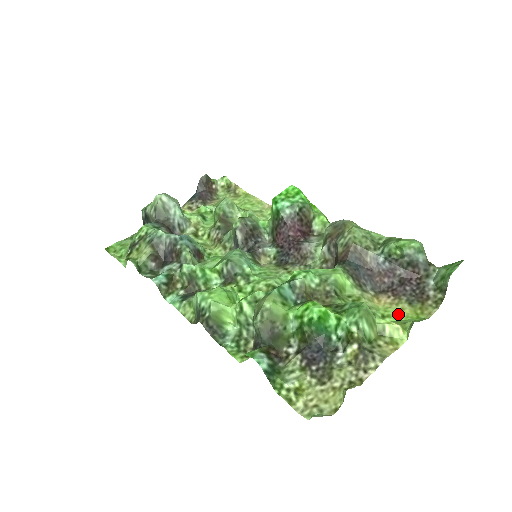
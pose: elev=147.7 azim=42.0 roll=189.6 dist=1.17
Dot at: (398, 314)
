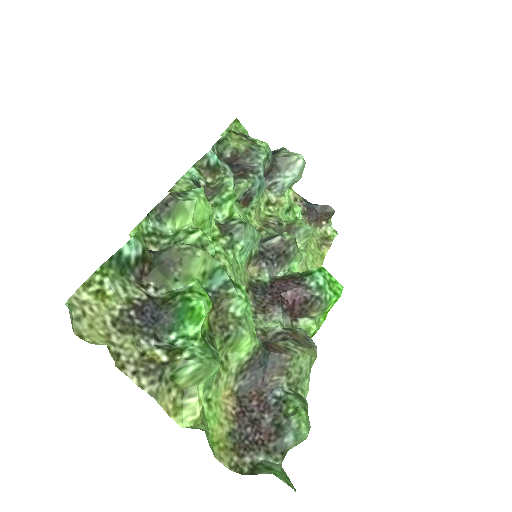
Dot at: (214, 419)
